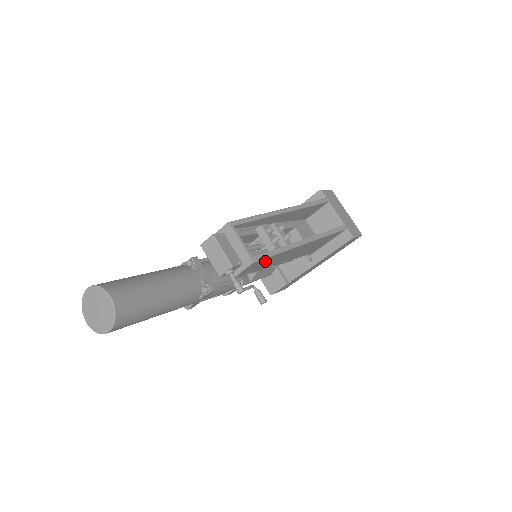
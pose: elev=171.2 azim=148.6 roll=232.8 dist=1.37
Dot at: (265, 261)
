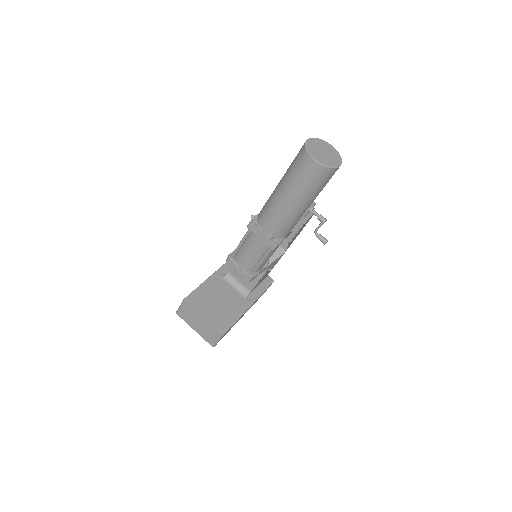
Dot at: (302, 228)
